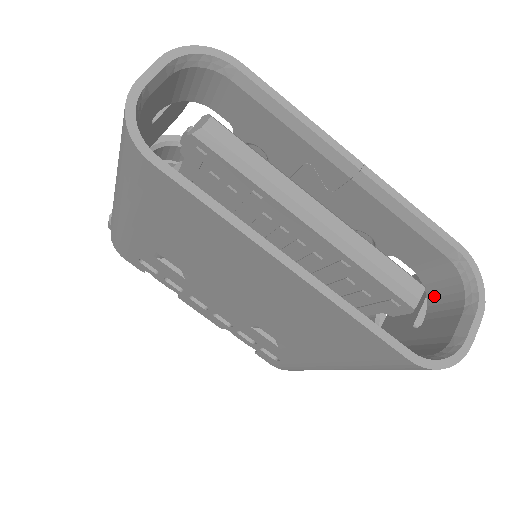
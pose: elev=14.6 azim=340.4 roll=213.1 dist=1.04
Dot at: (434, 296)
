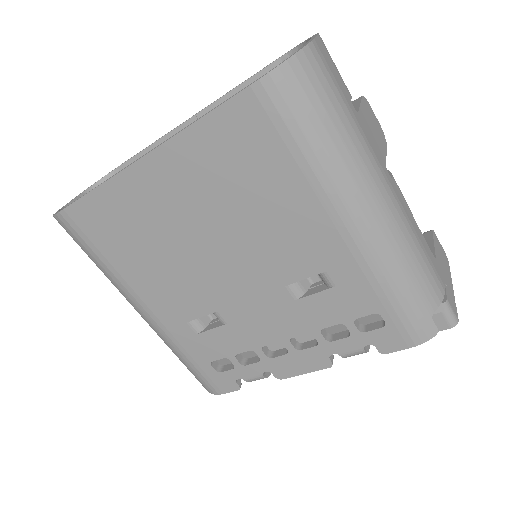
Dot at: occluded
